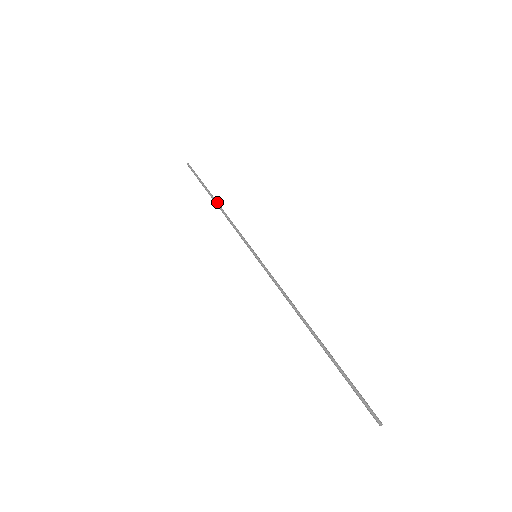
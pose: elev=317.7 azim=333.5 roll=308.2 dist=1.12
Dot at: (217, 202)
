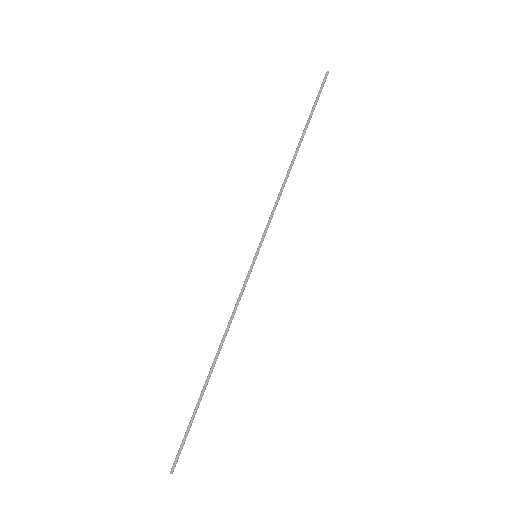
Dot at: (295, 158)
